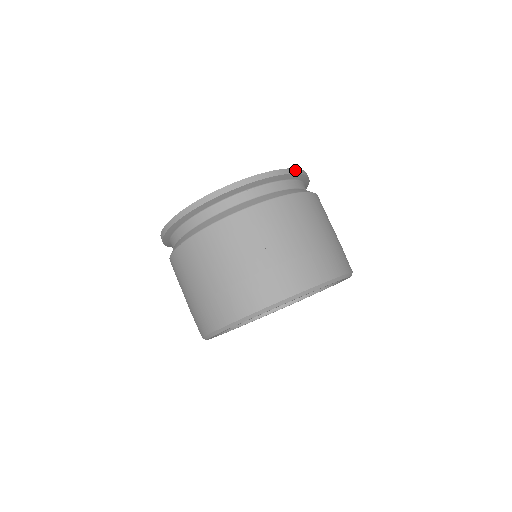
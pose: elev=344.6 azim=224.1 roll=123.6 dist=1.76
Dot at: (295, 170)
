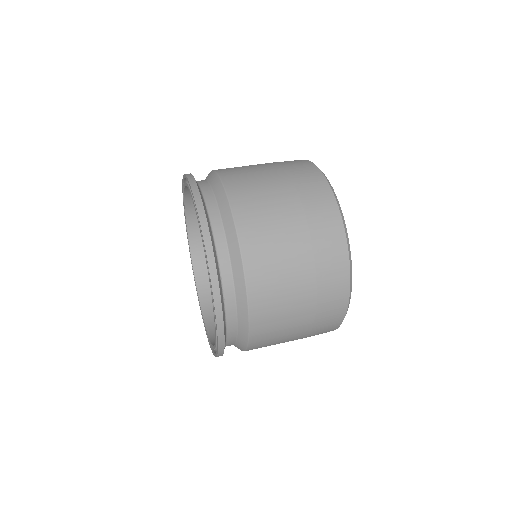
Dot at: (199, 210)
